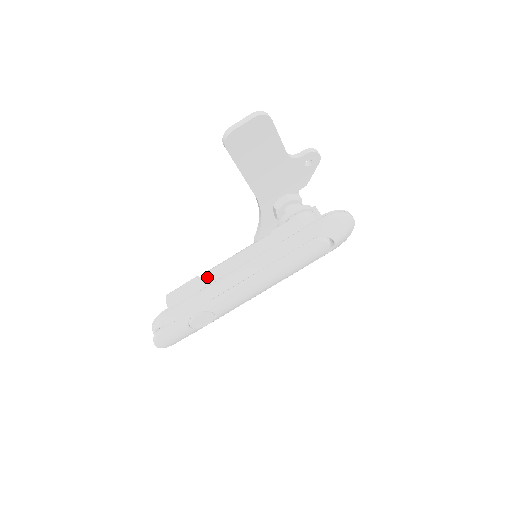
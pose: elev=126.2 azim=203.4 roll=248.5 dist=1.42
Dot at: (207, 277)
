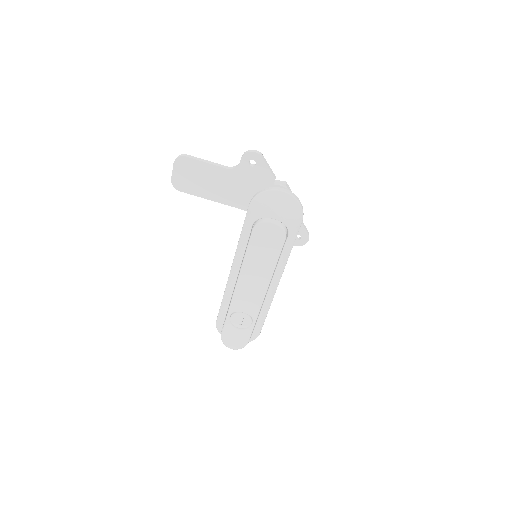
Dot at: occluded
